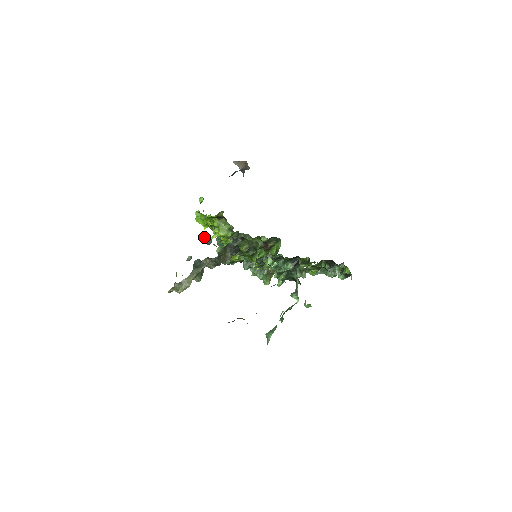
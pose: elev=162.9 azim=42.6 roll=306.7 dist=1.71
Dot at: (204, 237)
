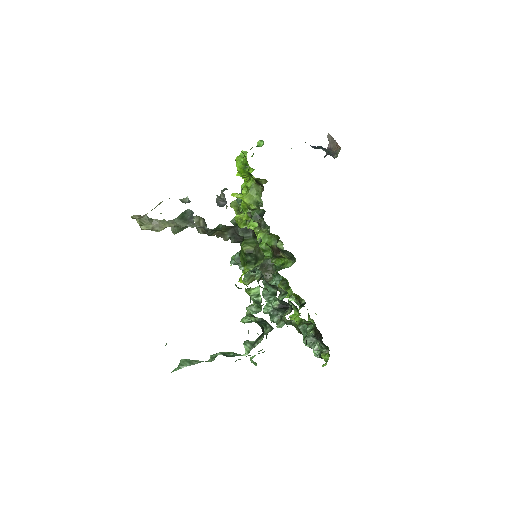
Dot at: (223, 191)
